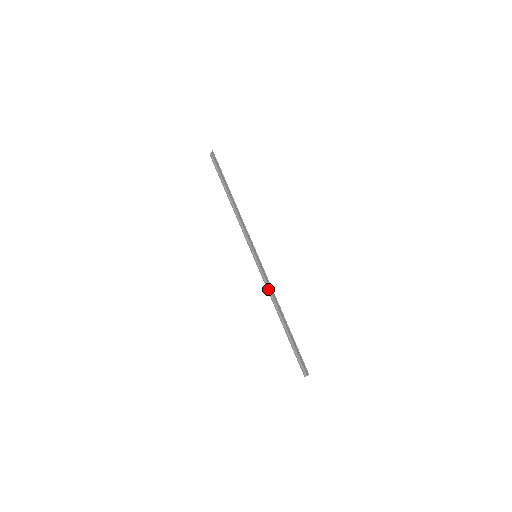
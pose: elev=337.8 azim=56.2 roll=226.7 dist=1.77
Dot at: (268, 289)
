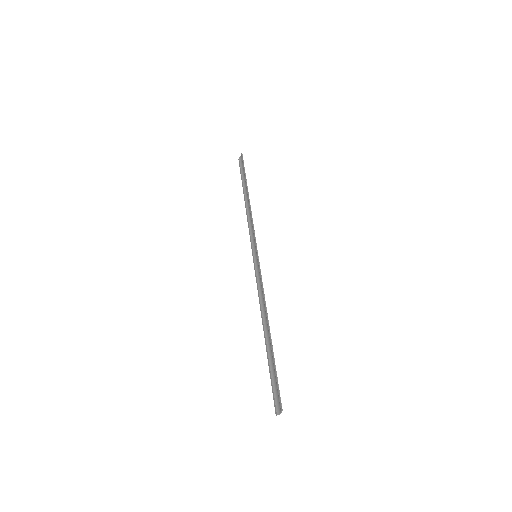
Dot at: (259, 294)
